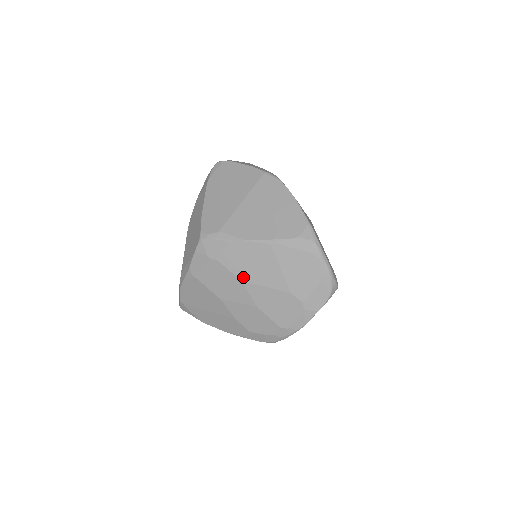
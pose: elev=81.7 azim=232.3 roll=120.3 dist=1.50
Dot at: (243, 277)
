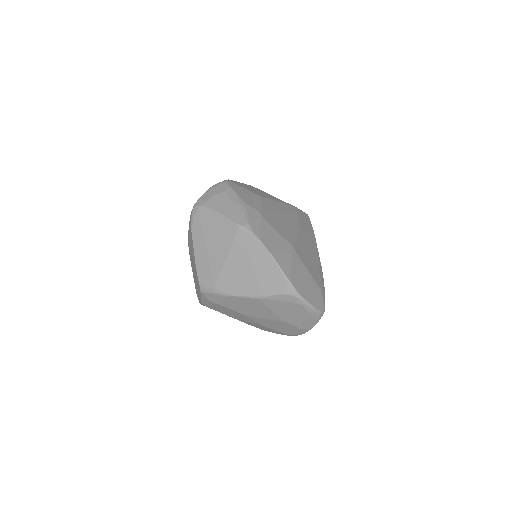
Dot at: (245, 314)
